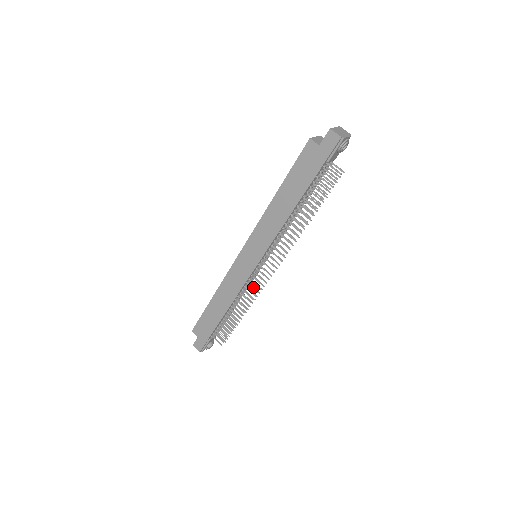
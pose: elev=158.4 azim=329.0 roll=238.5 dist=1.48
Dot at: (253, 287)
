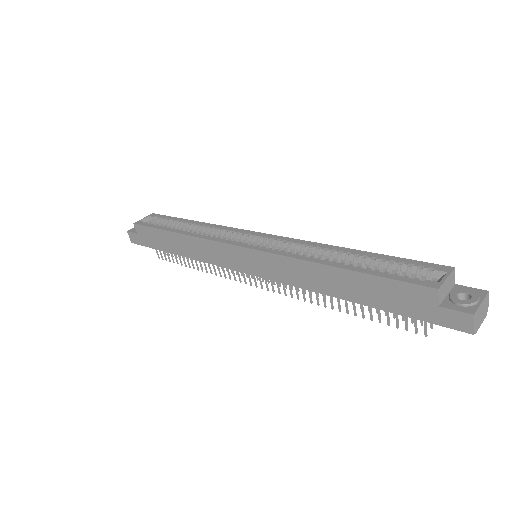
Dot at: occluded
